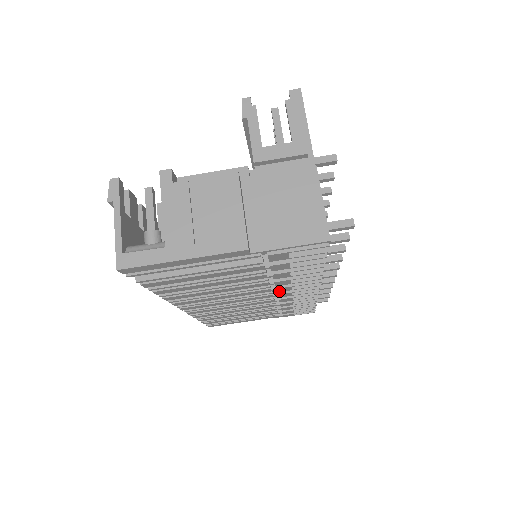
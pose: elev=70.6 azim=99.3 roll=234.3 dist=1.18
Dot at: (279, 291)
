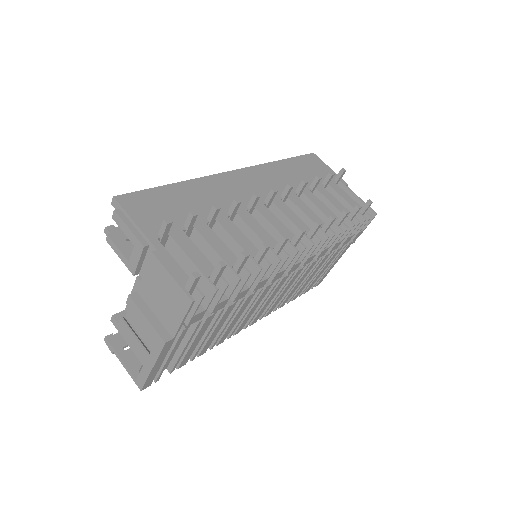
Dot at: (279, 277)
